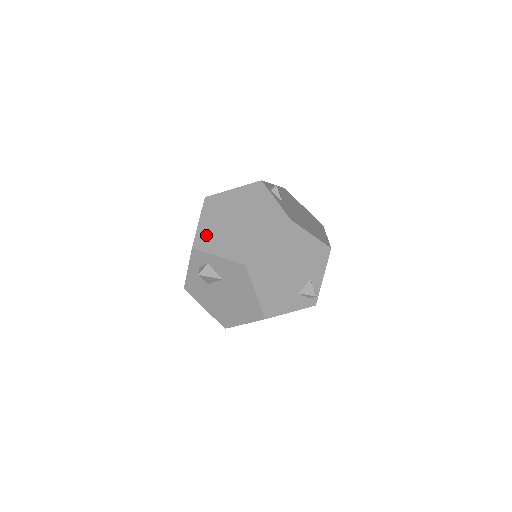
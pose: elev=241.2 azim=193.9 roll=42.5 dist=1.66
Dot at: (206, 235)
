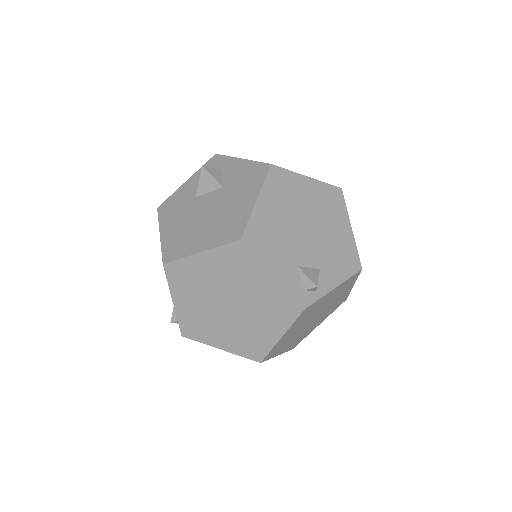
Dot at: occluded
